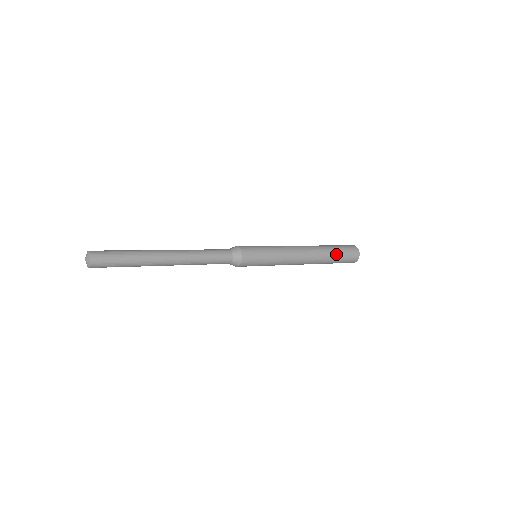
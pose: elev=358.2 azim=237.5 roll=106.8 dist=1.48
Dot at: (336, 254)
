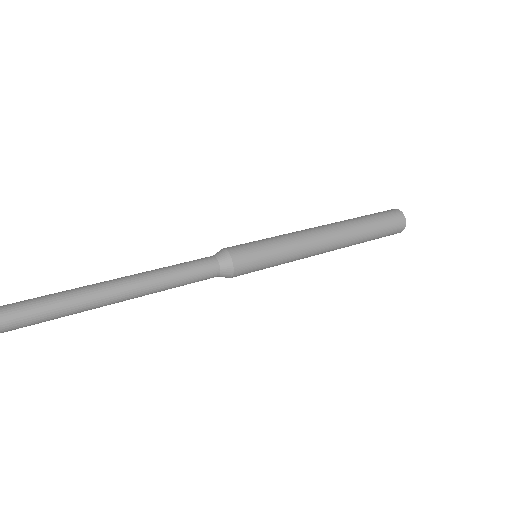
Dot at: occluded
